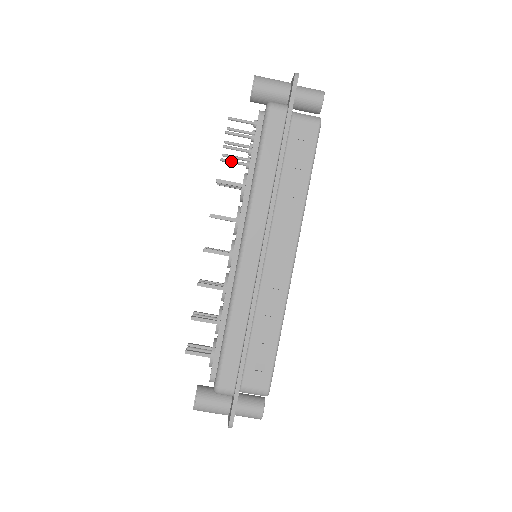
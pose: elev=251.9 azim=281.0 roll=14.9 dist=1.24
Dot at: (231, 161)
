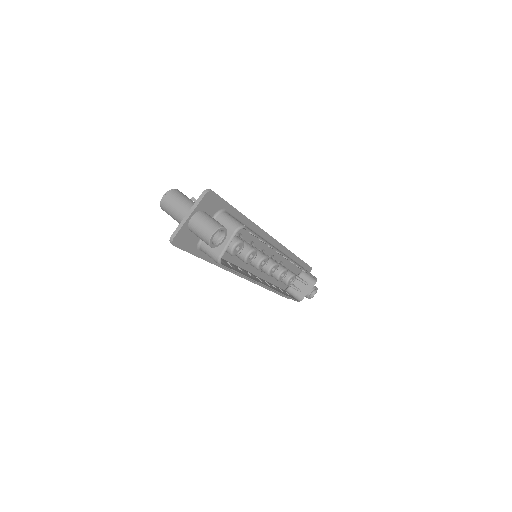
Dot at: occluded
